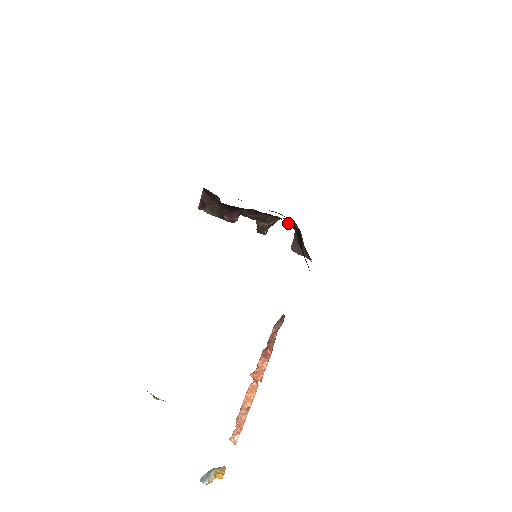
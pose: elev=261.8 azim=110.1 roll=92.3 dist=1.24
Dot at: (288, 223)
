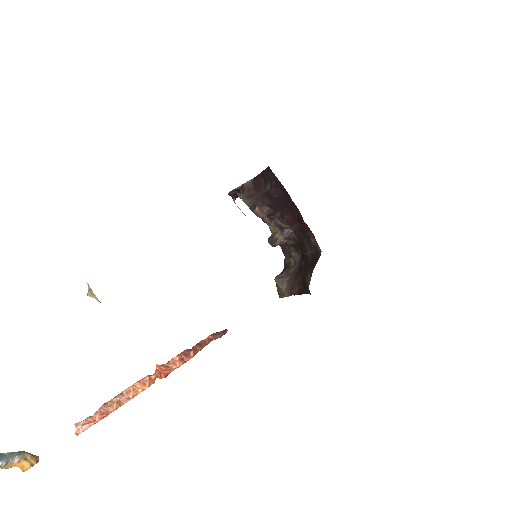
Dot at: (312, 243)
